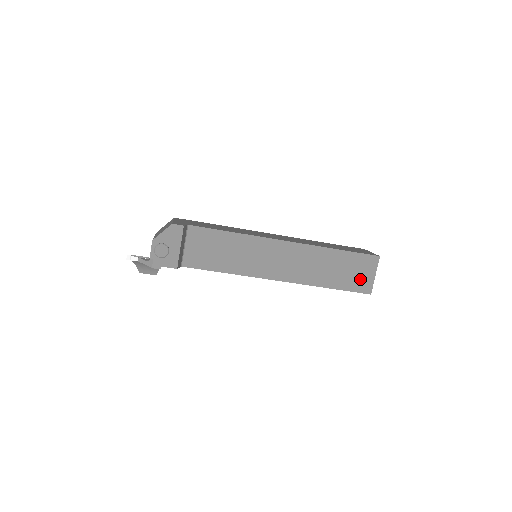
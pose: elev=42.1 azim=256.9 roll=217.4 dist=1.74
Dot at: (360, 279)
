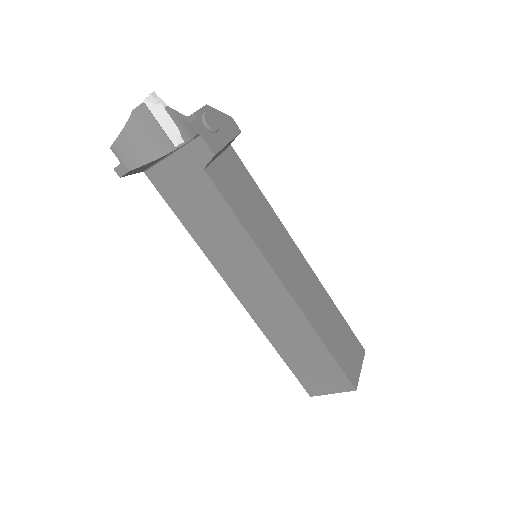
Dot at: (350, 362)
